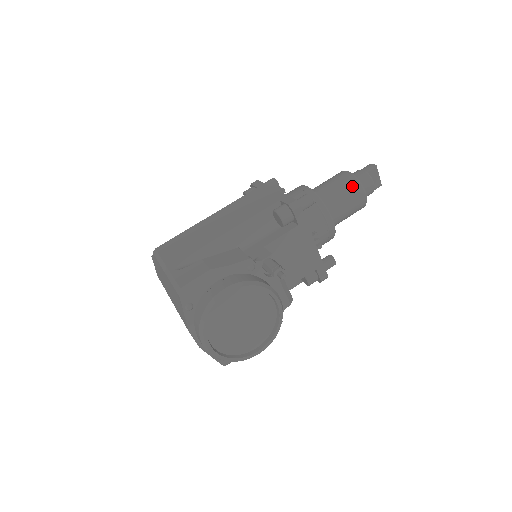
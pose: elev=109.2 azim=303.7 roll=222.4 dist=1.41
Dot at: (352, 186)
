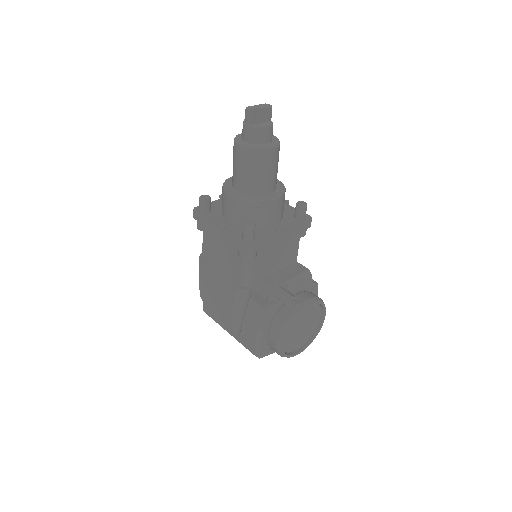
Dot at: (258, 158)
